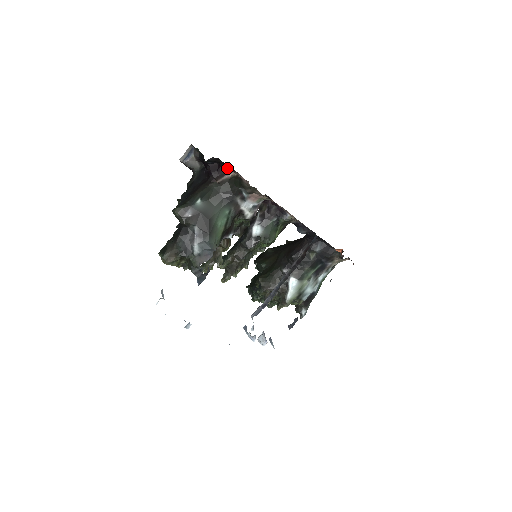
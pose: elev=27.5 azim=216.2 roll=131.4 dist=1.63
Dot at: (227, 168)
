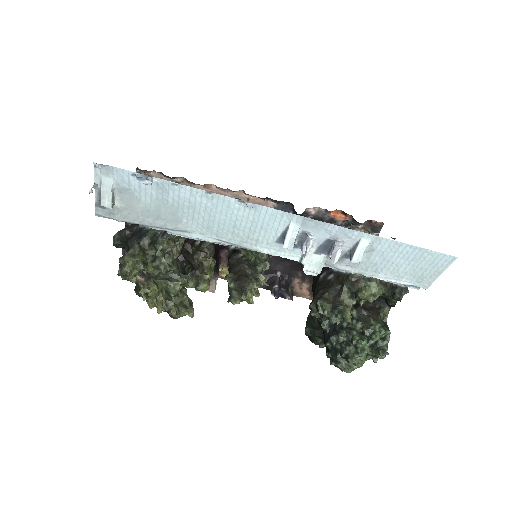
Dot at: occluded
